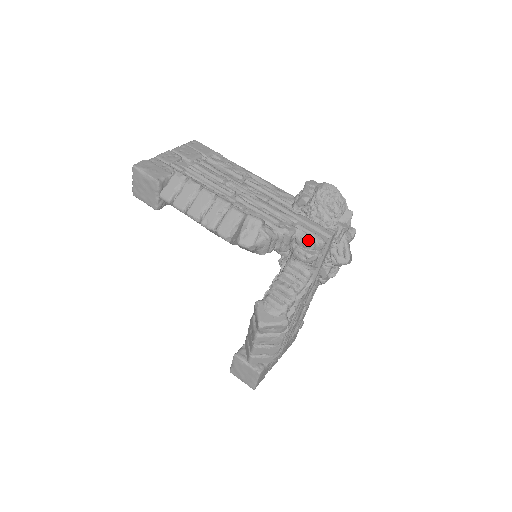
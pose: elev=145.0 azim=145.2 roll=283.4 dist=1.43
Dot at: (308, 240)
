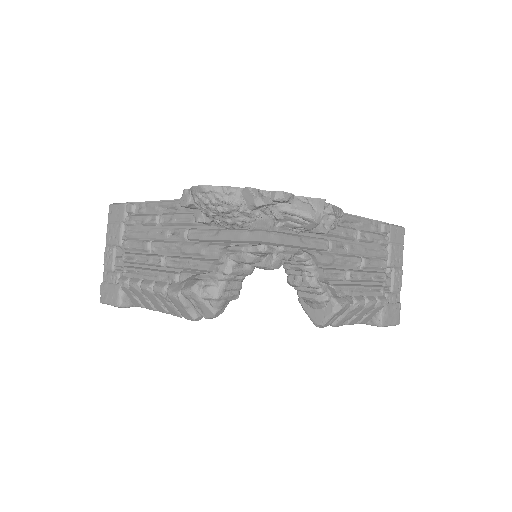
Dot at: (248, 260)
